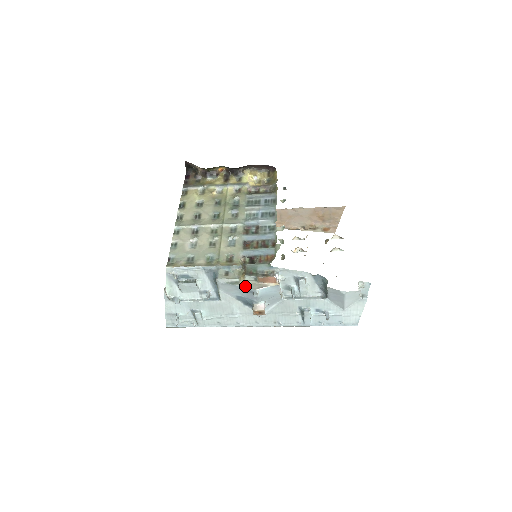
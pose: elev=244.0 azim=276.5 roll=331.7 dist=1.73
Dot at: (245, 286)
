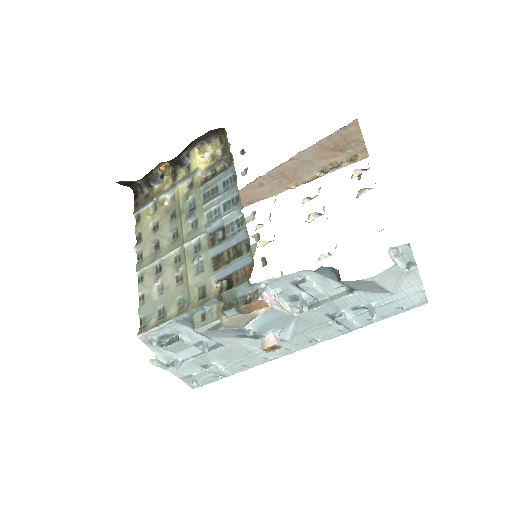
Dot at: (230, 327)
